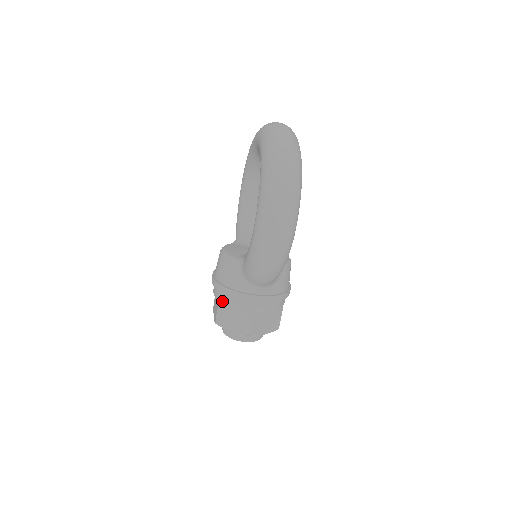
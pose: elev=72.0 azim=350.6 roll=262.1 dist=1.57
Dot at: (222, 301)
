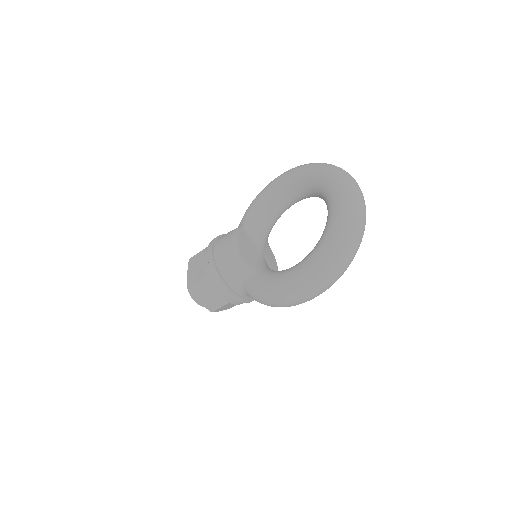
Dot at: (209, 280)
